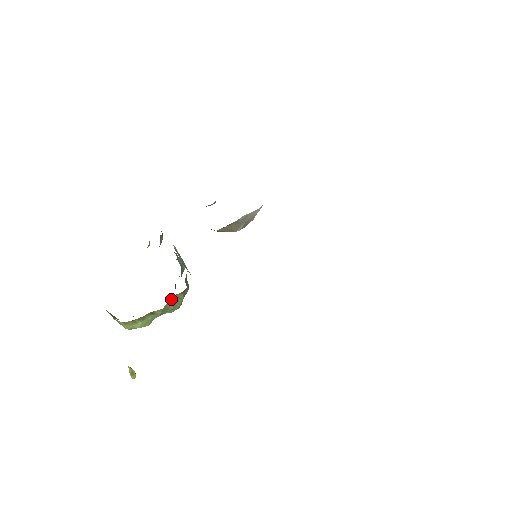
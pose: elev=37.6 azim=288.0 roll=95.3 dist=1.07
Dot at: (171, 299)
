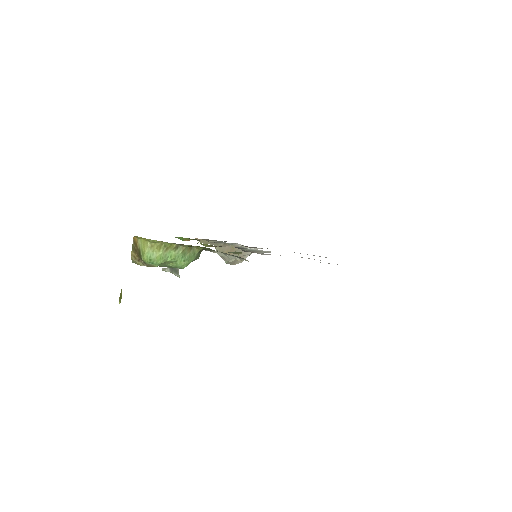
Dot at: (192, 248)
